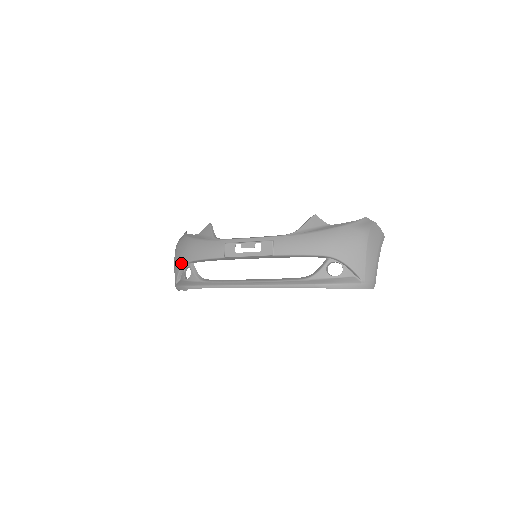
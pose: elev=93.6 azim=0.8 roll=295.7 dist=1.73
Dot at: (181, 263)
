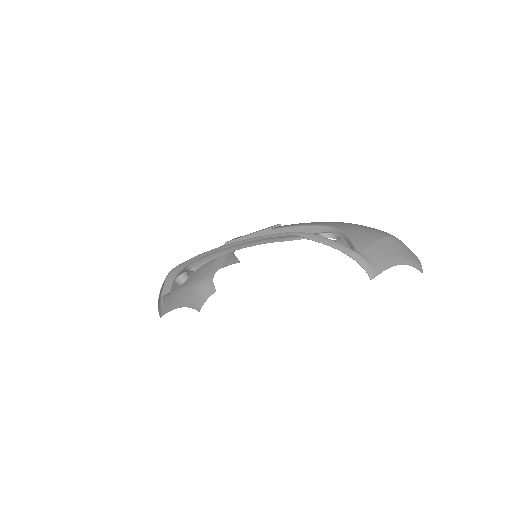
Dot at: occluded
